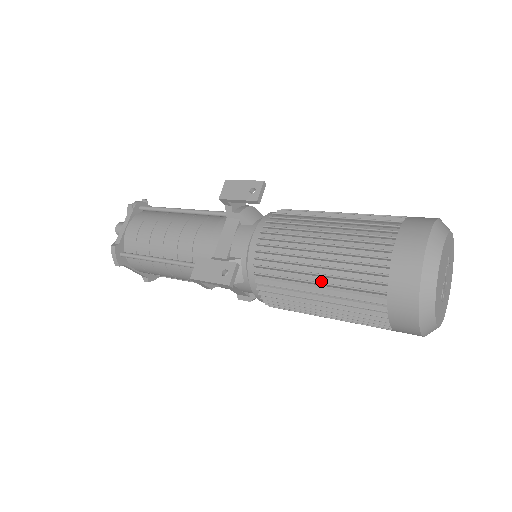
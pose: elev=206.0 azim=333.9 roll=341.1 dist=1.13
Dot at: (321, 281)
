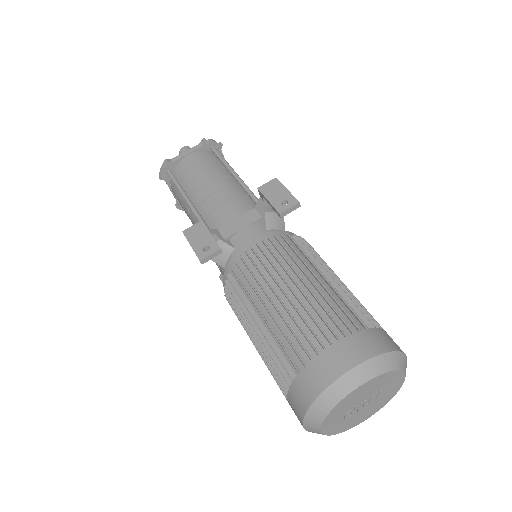
Dot at: (267, 318)
